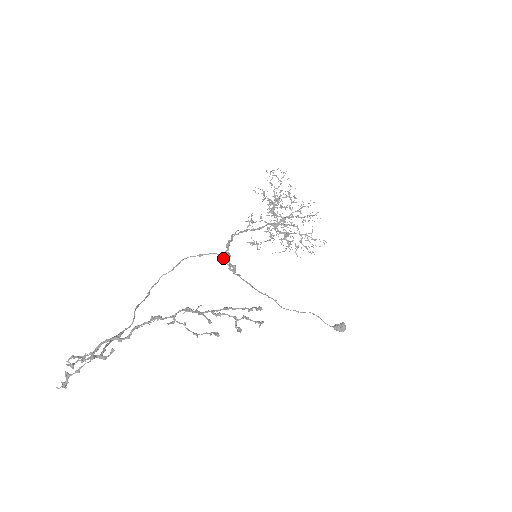
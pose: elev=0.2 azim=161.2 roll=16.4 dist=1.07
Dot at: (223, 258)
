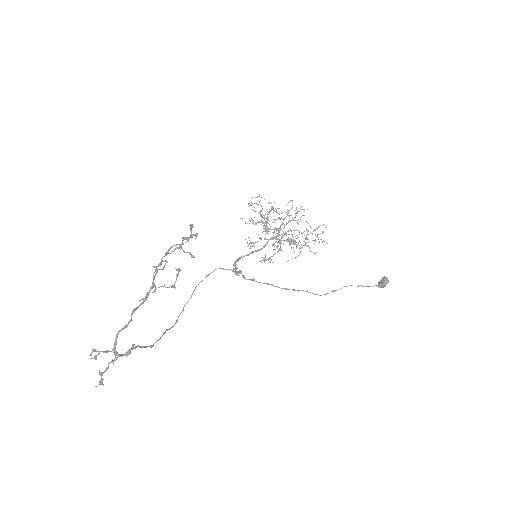
Dot at: (227, 269)
